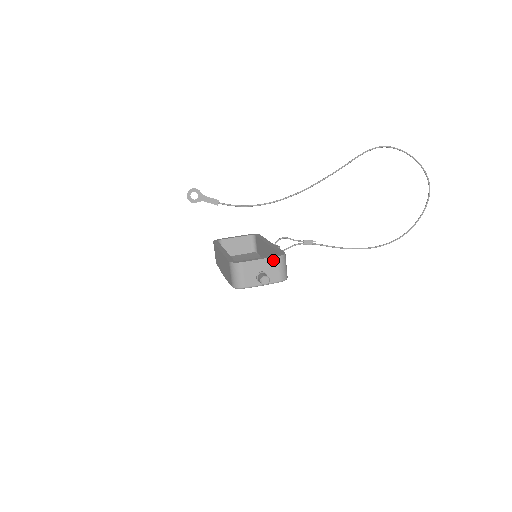
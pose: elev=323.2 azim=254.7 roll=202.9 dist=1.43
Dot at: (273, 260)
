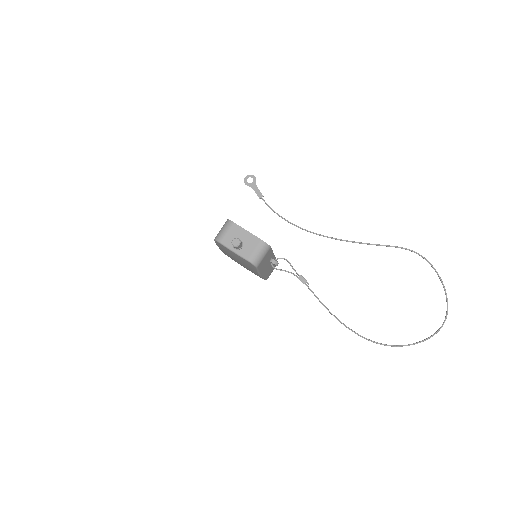
Dot at: (256, 239)
